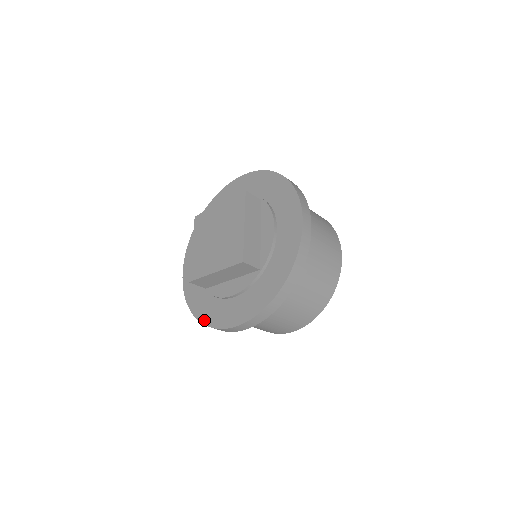
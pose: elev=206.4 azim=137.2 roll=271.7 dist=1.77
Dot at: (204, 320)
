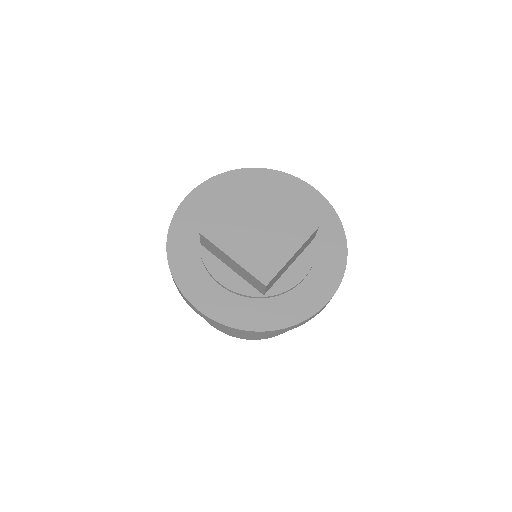
Dot at: (174, 268)
